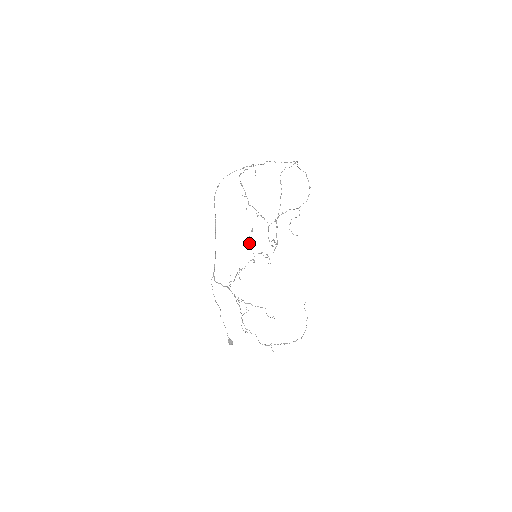
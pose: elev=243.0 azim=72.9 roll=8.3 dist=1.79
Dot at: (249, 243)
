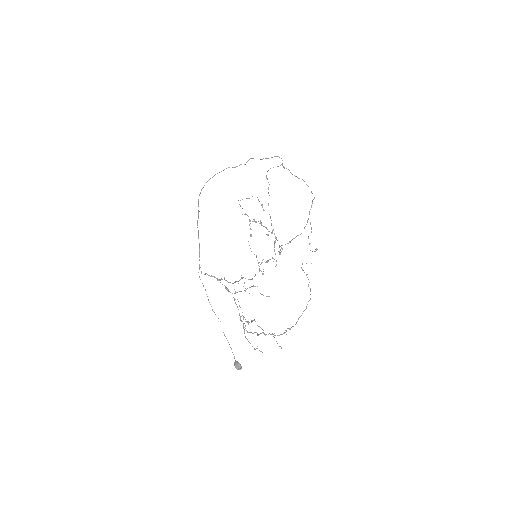
Dot at: occluded
